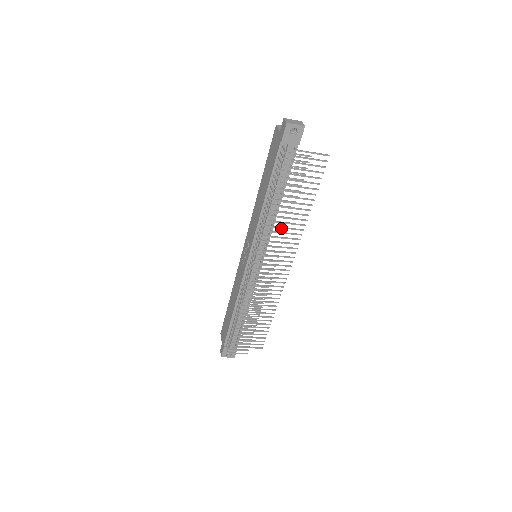
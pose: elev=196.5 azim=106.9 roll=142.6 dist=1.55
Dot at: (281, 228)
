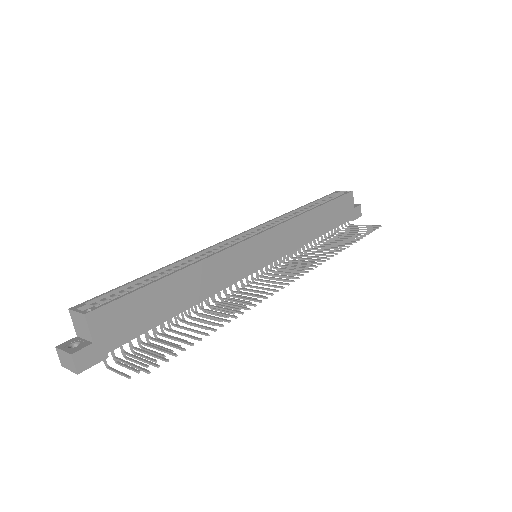
Dot at: (228, 300)
